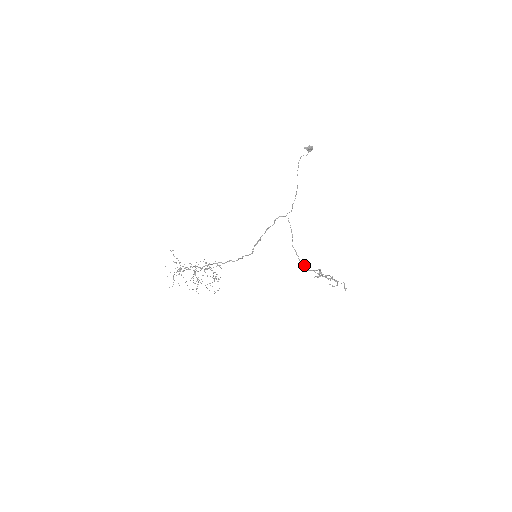
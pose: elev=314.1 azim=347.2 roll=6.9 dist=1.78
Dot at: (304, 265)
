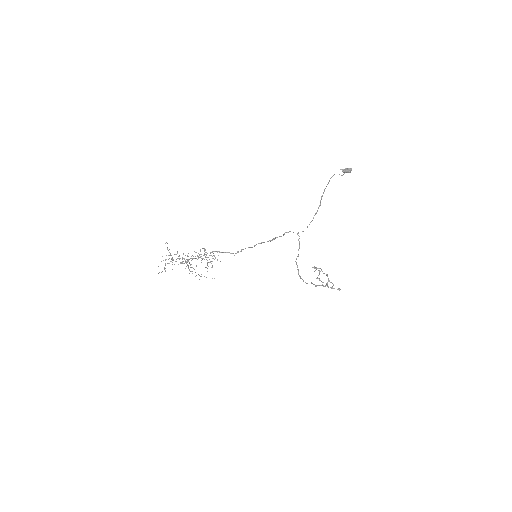
Dot at: occluded
